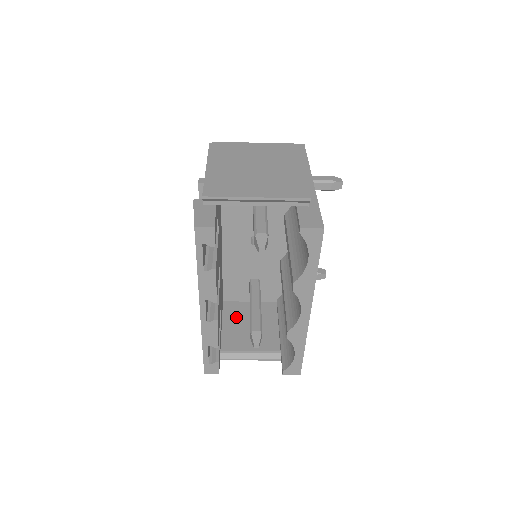
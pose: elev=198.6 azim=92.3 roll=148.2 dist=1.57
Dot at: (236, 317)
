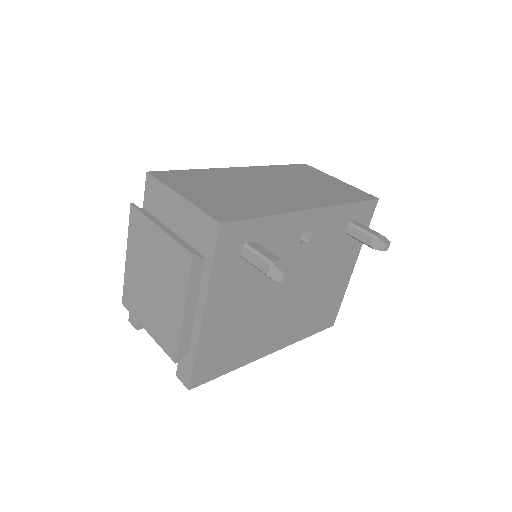
Dot at: occluded
